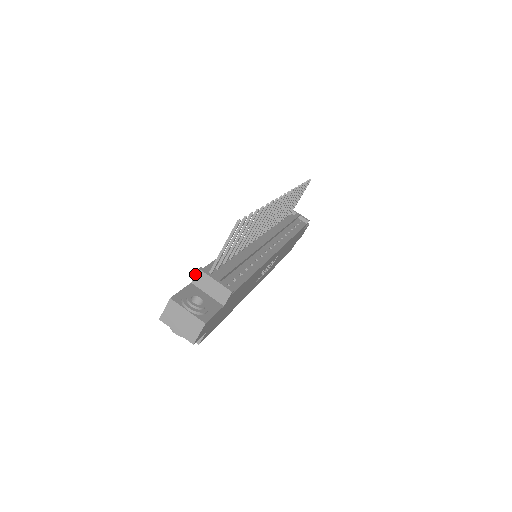
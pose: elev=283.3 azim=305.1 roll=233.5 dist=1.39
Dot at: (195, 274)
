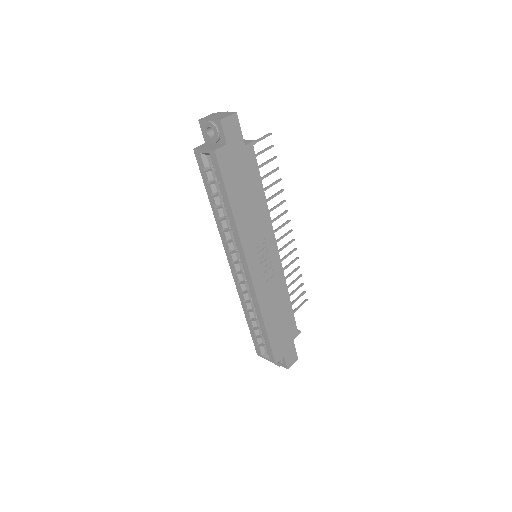
Dot at: occluded
